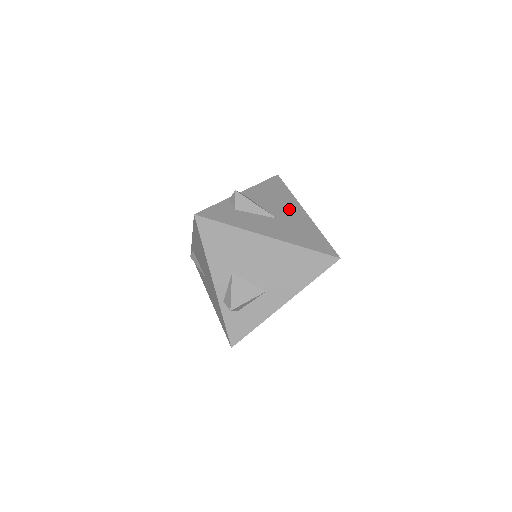
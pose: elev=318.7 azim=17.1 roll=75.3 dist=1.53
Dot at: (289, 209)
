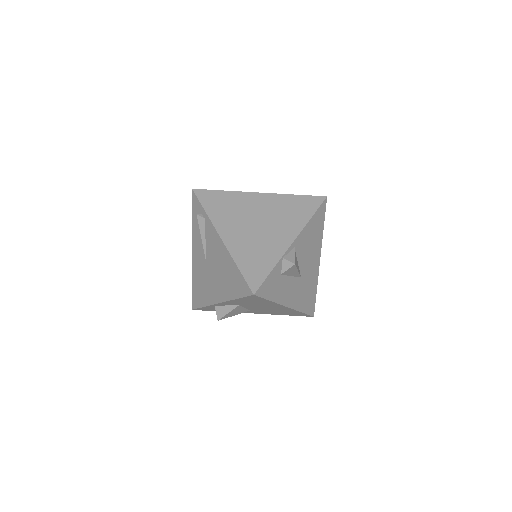
Dot at: (313, 259)
